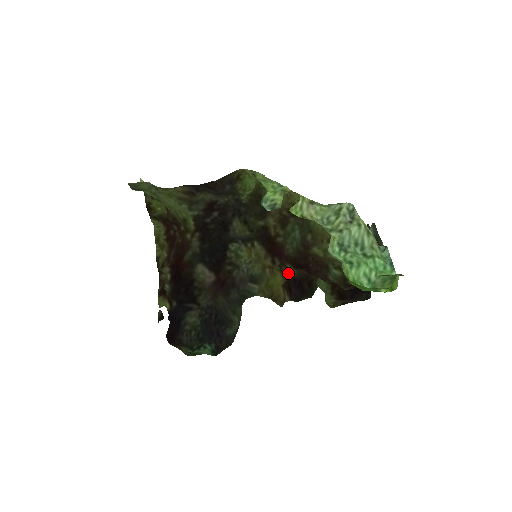
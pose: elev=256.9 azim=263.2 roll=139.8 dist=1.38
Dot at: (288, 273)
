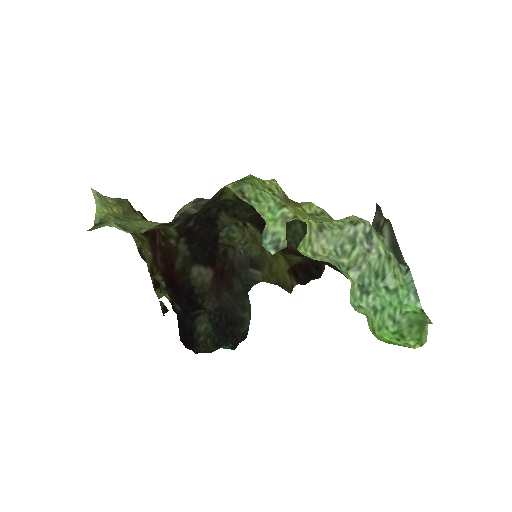
Dot at: (292, 259)
